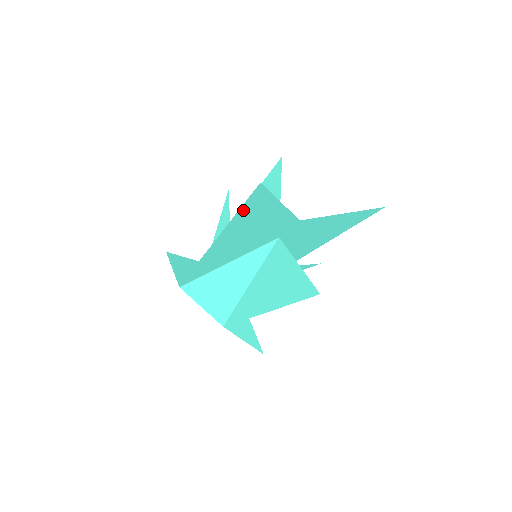
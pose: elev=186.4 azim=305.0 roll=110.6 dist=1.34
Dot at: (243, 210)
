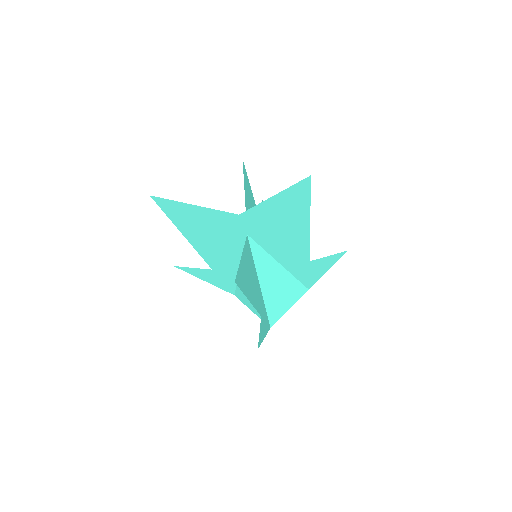
Dot at: (175, 220)
